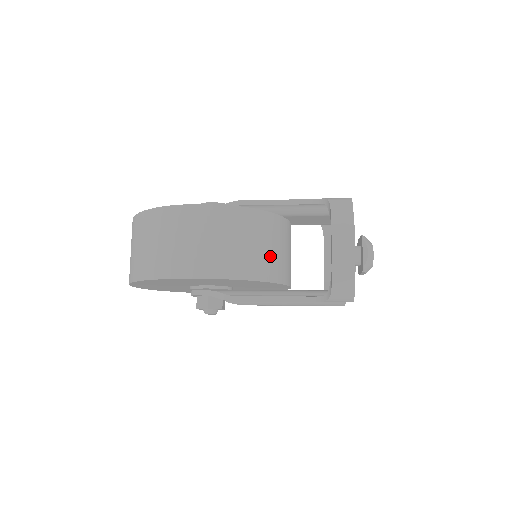
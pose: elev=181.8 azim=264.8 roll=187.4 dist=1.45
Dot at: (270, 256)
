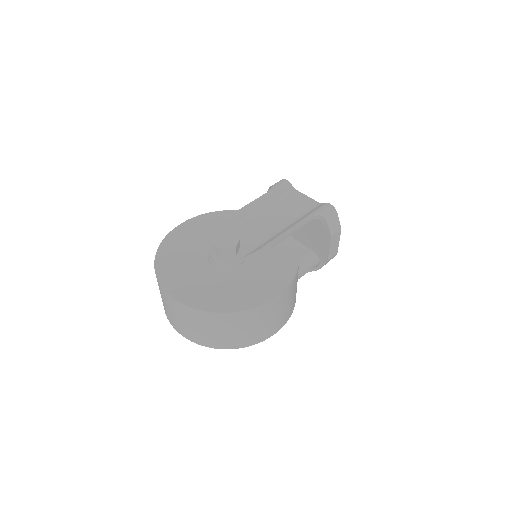
Dot at: occluded
